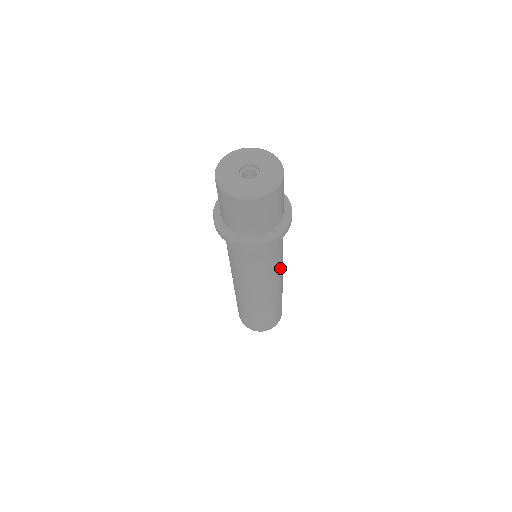
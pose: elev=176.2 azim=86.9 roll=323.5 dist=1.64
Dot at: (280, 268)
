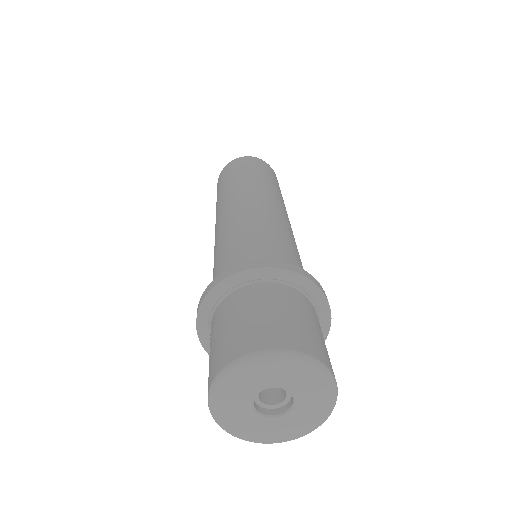
Dot at: occluded
